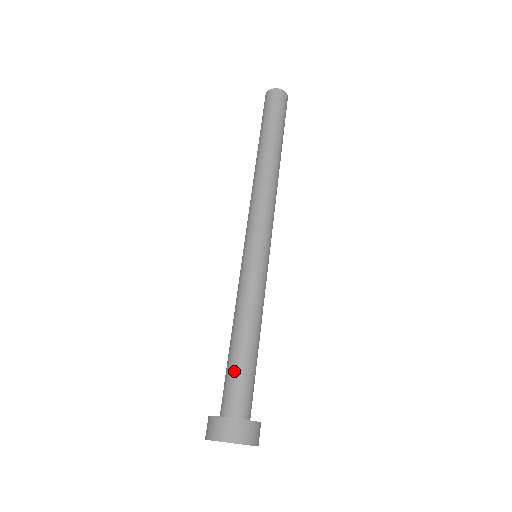
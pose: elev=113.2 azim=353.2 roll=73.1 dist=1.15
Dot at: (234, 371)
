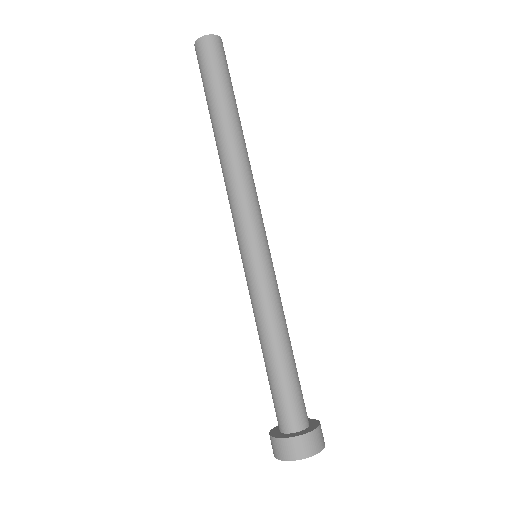
Dot at: (283, 388)
